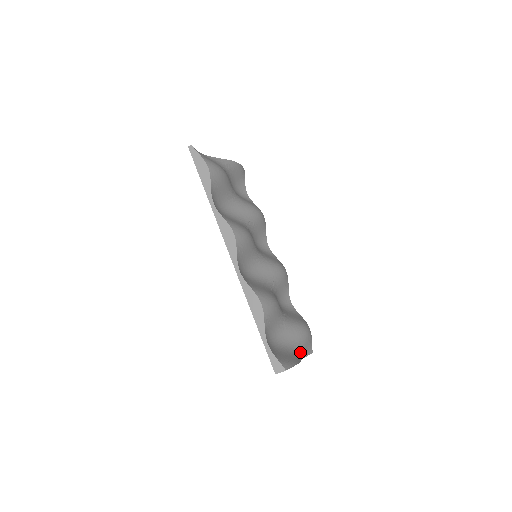
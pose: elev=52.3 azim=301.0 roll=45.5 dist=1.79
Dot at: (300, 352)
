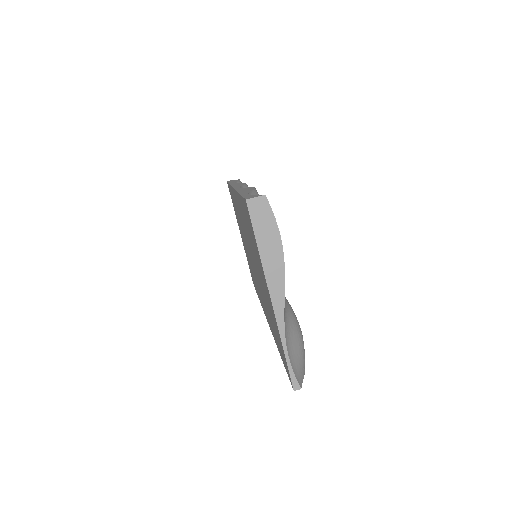
Dot at: occluded
